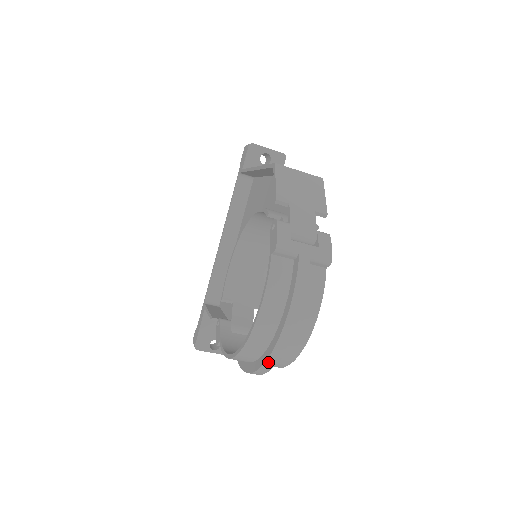
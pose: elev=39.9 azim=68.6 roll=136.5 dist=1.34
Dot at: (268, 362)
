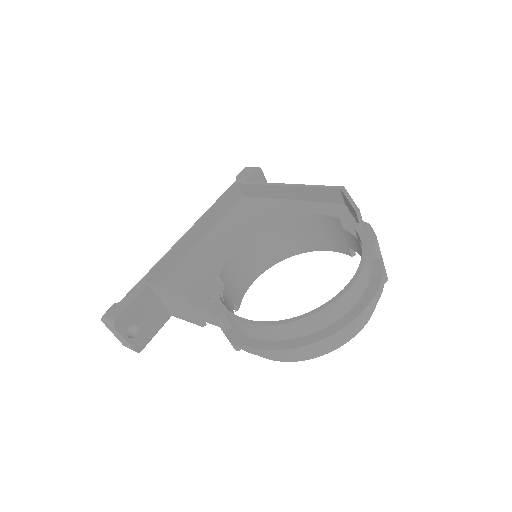
Dot at: (326, 340)
